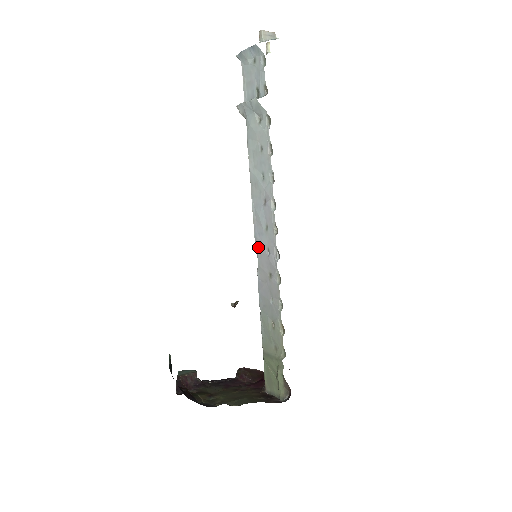
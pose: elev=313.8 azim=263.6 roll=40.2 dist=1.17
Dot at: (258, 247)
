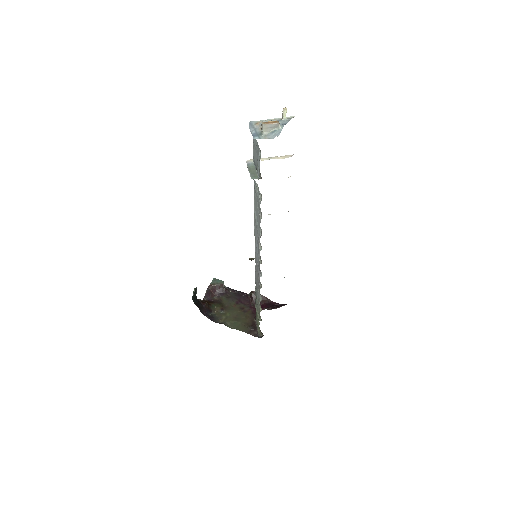
Dot at: (255, 255)
